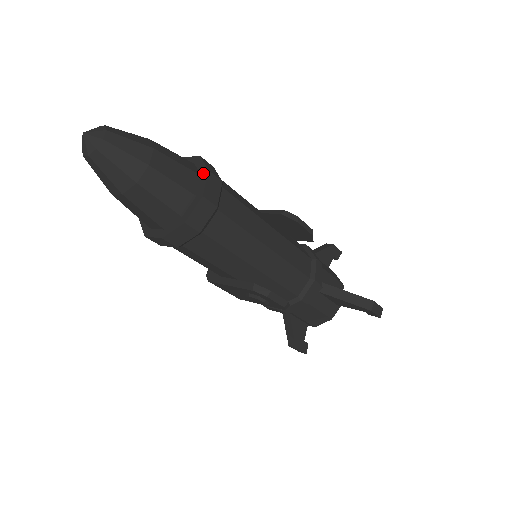
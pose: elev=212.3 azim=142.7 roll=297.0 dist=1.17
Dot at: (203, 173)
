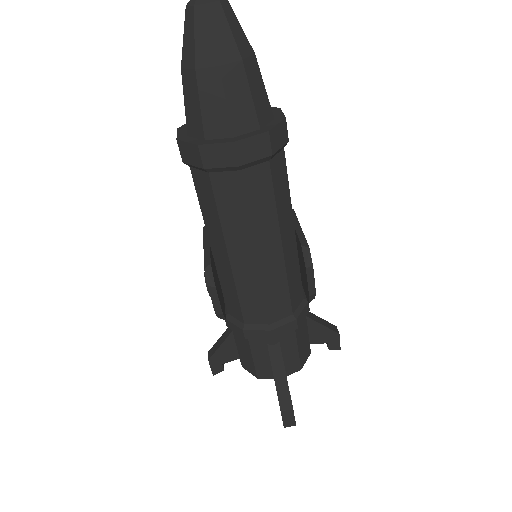
Dot at: (264, 129)
